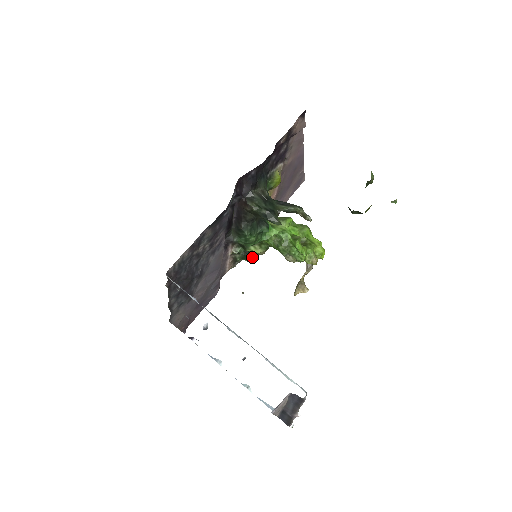
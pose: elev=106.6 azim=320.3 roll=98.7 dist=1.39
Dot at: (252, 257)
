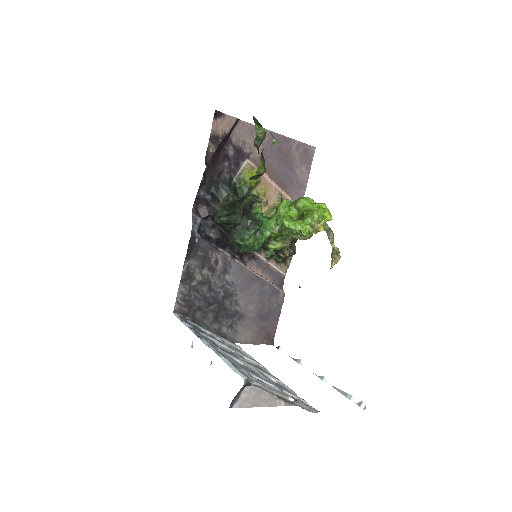
Dot at: (284, 252)
